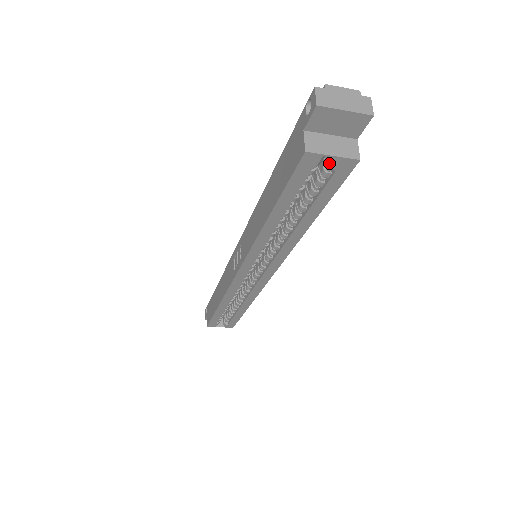
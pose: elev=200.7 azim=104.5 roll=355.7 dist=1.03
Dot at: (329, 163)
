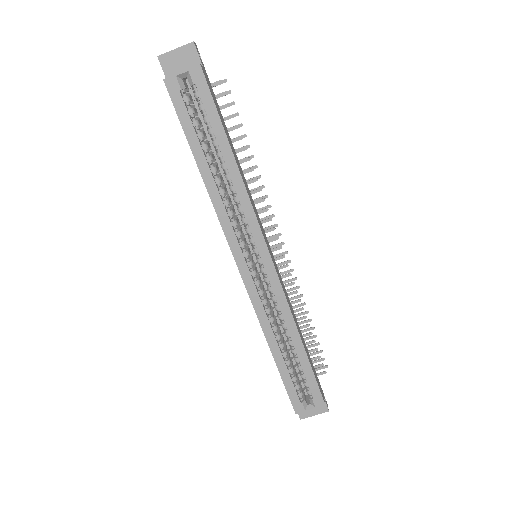
Dot at: (190, 84)
